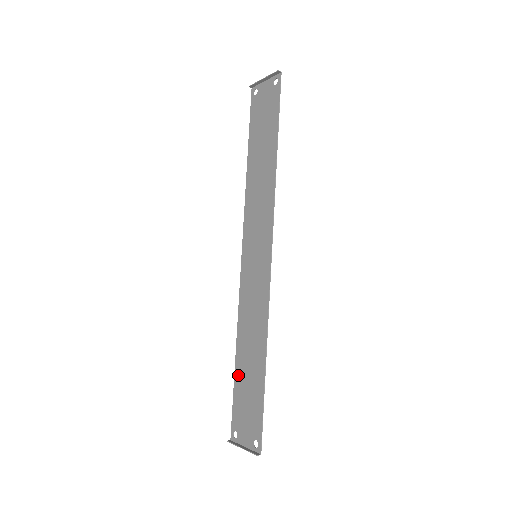
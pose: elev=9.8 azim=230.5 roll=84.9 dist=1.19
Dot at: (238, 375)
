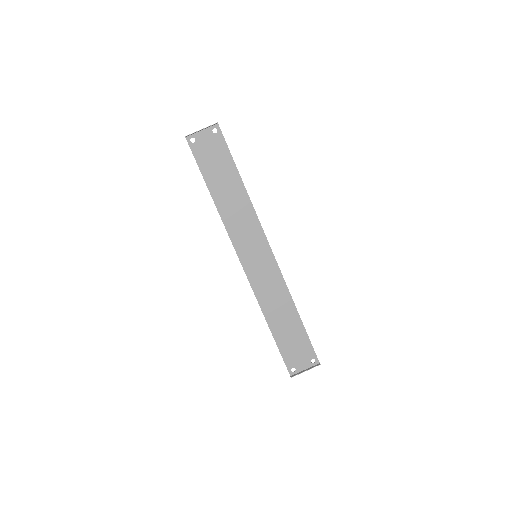
Dot at: (278, 336)
